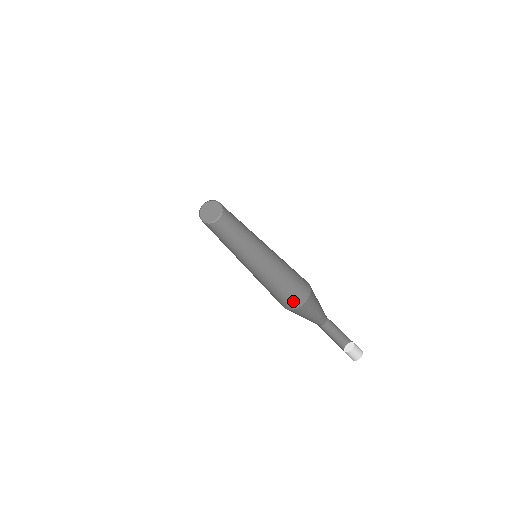
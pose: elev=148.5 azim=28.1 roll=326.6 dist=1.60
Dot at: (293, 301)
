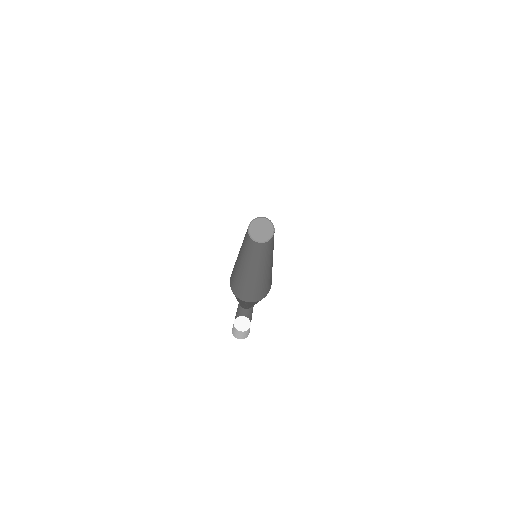
Dot at: (241, 294)
